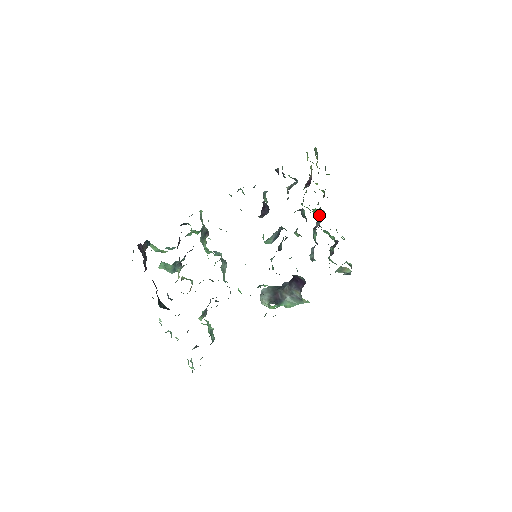
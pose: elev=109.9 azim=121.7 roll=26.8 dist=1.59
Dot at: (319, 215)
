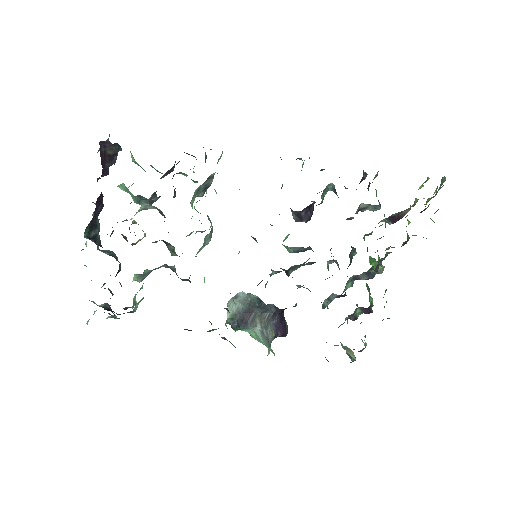
Dot at: occluded
